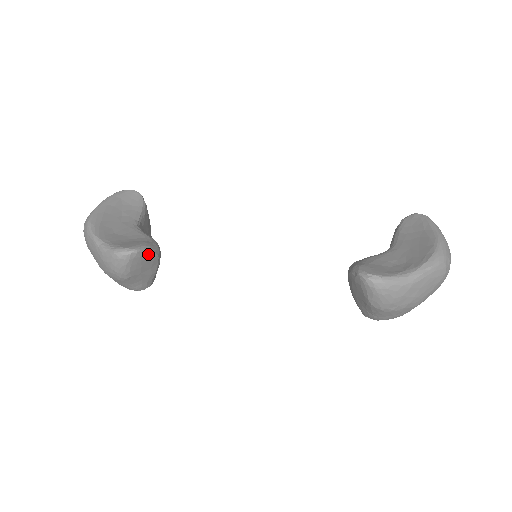
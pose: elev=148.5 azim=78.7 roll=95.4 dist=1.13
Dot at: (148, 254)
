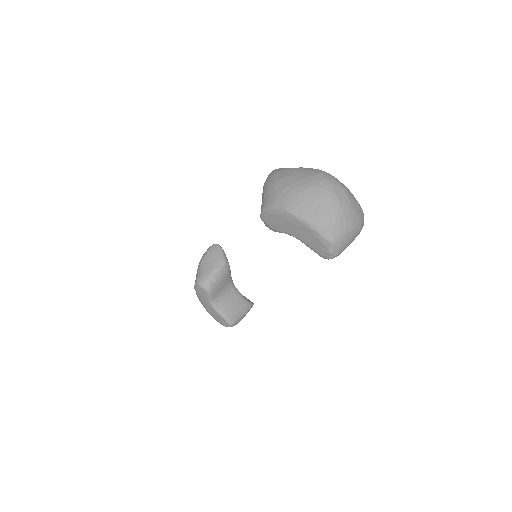
Dot at: (220, 252)
